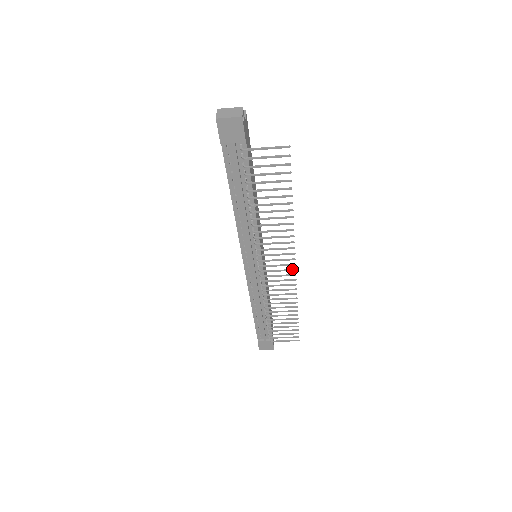
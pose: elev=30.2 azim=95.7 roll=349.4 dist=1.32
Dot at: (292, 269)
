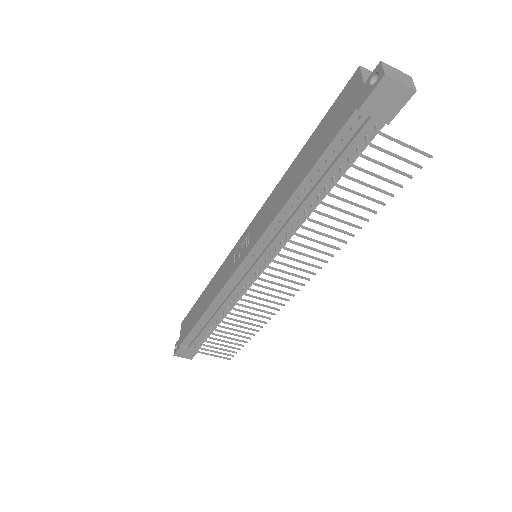
Dot at: (295, 288)
